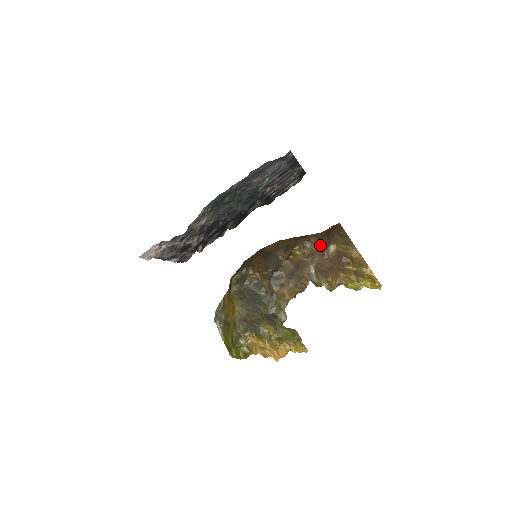
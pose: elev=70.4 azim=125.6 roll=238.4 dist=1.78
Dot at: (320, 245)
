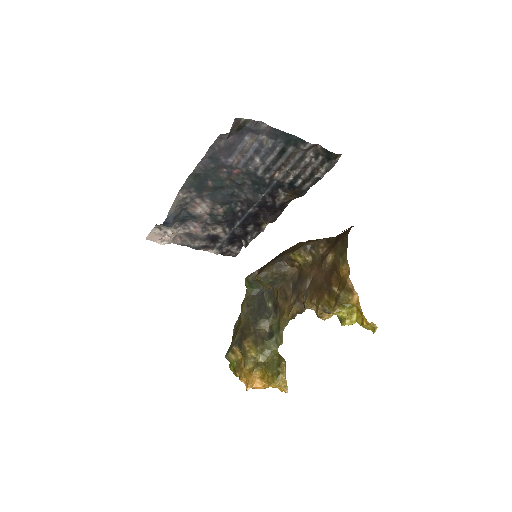
Dot at: (324, 253)
